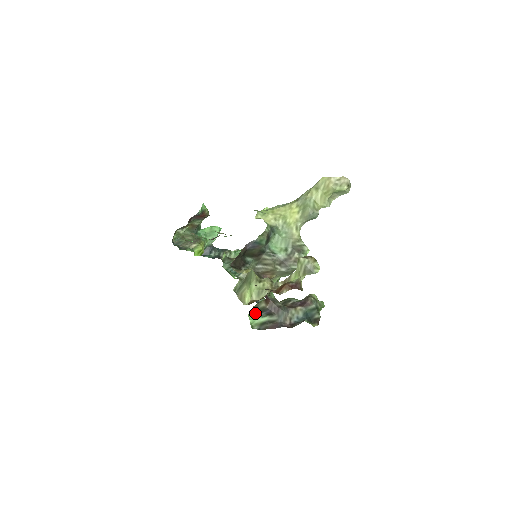
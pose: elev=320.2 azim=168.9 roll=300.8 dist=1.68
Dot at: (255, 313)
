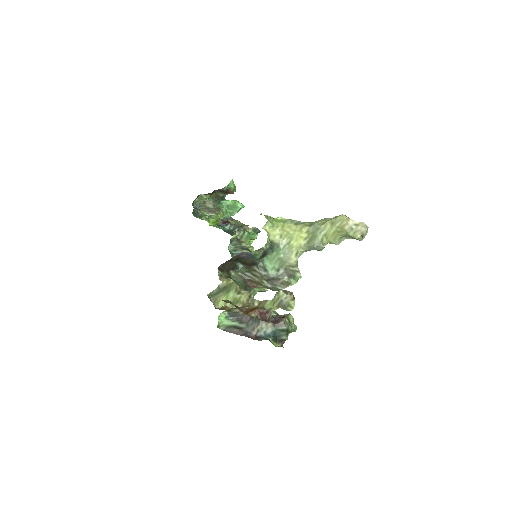
Dot at: (227, 315)
